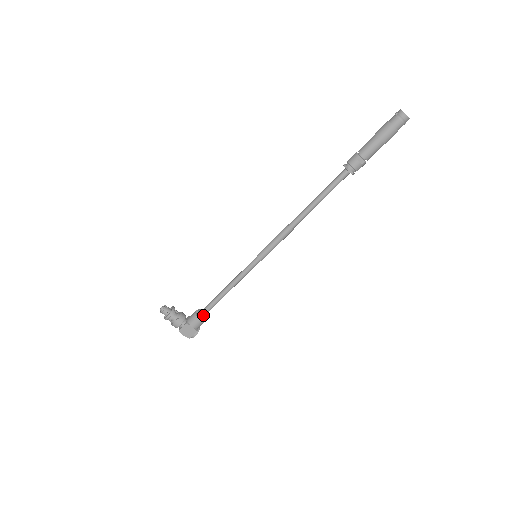
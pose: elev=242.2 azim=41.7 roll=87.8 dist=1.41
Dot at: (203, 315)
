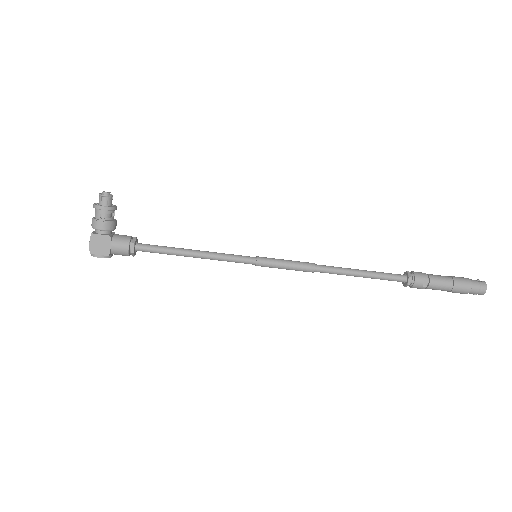
Dot at: (136, 248)
